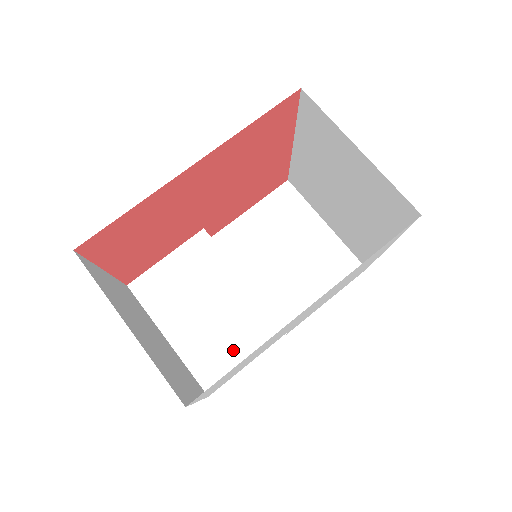
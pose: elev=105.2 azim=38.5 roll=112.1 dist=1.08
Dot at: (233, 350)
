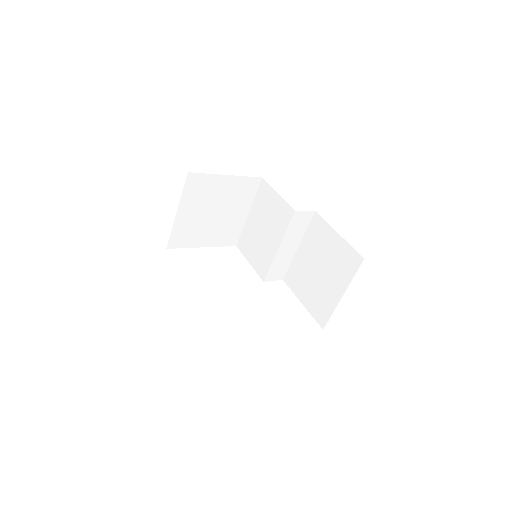
Dot at: (252, 253)
